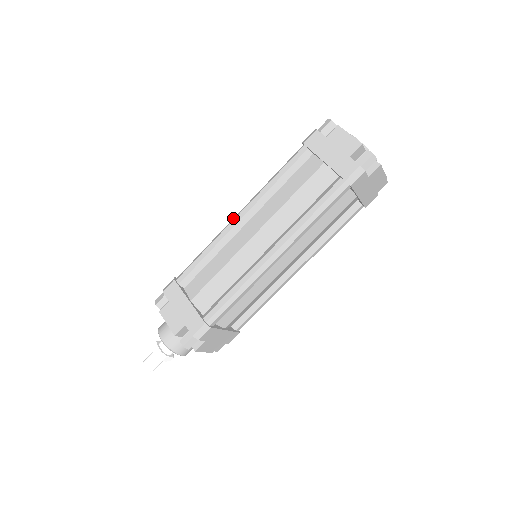
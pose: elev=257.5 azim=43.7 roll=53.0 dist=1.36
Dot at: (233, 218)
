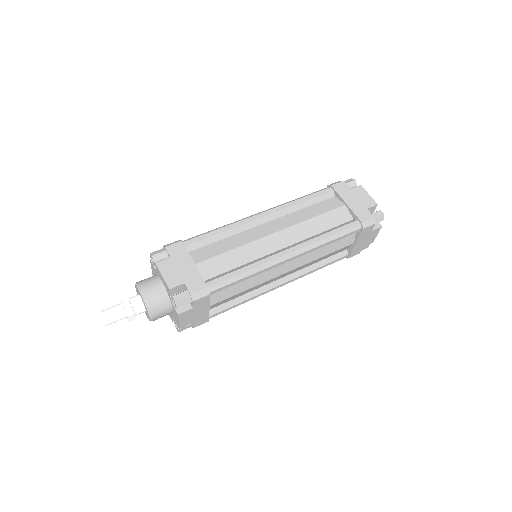
Dot at: (255, 214)
